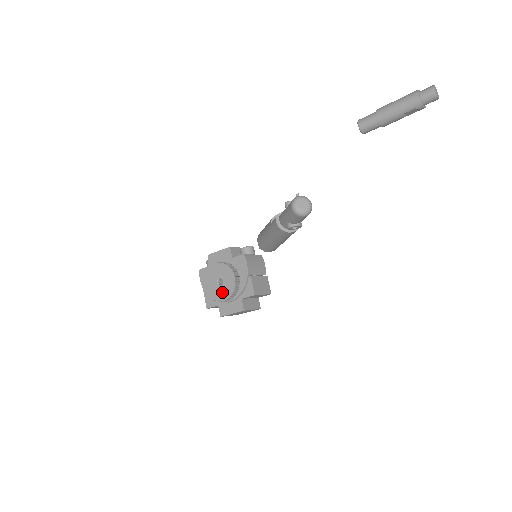
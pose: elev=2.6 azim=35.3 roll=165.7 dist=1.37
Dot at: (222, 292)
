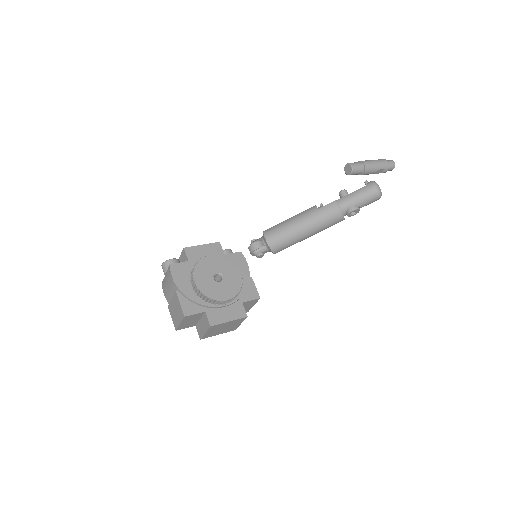
Dot at: (223, 289)
